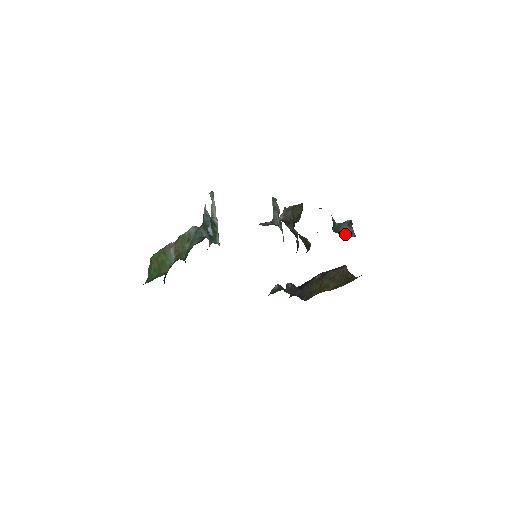
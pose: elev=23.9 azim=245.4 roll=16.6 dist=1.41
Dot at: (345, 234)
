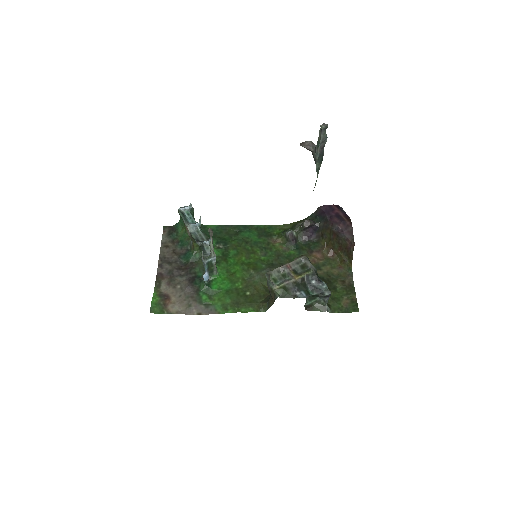
Dot at: (320, 298)
